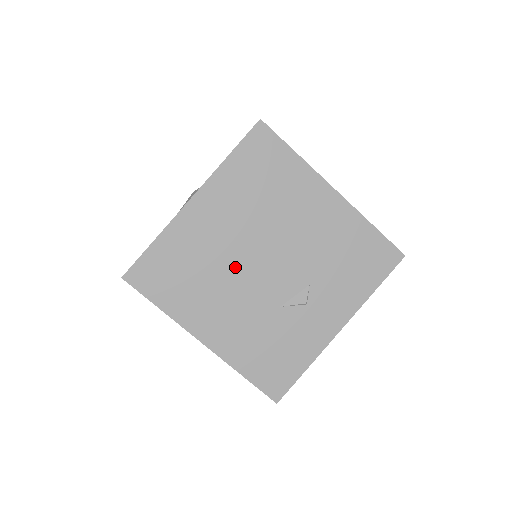
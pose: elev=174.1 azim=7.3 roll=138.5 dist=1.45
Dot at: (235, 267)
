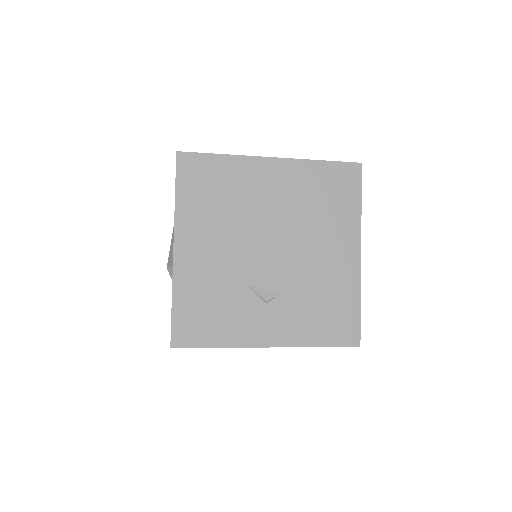
Dot at: (250, 227)
